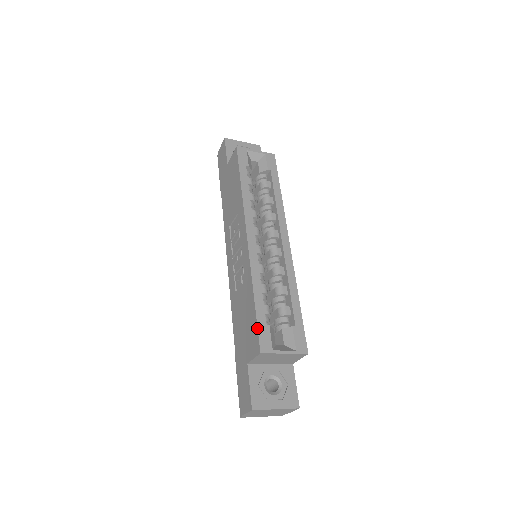
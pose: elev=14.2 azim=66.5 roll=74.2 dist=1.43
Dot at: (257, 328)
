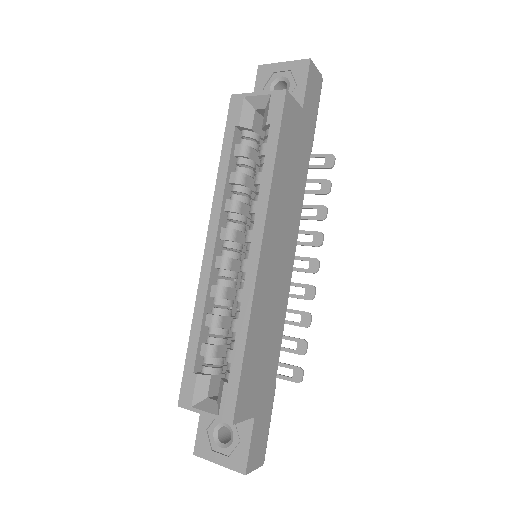
Dot at: (183, 374)
